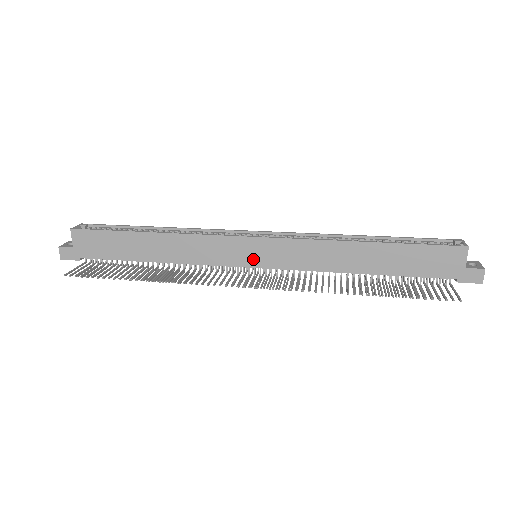
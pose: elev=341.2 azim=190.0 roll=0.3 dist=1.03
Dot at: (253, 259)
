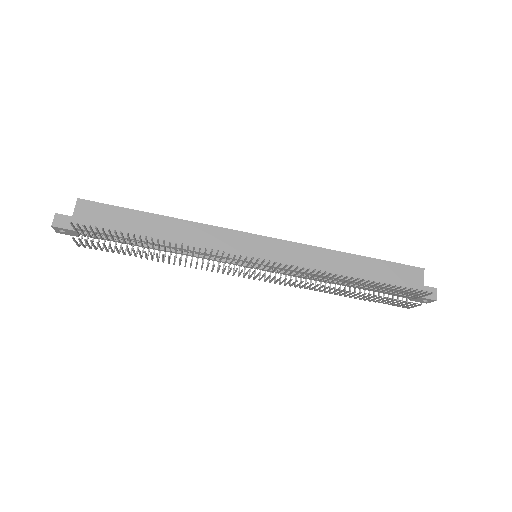
Dot at: (256, 255)
